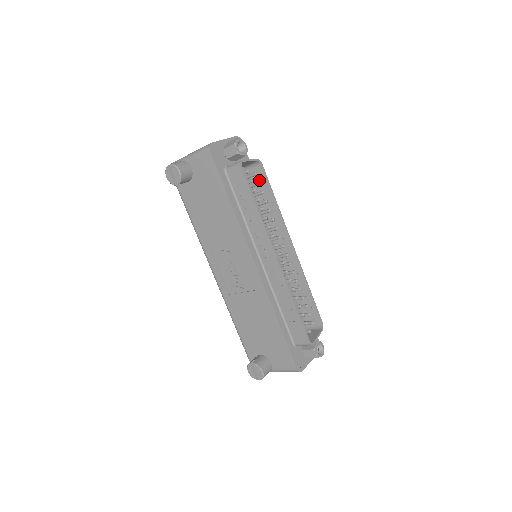
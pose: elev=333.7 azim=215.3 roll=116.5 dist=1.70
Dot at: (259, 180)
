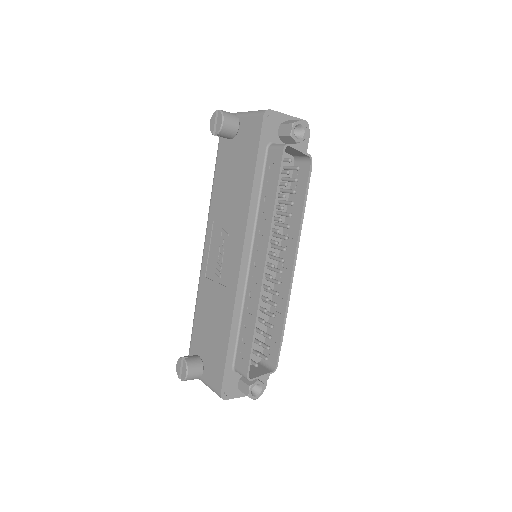
Dot at: (300, 178)
